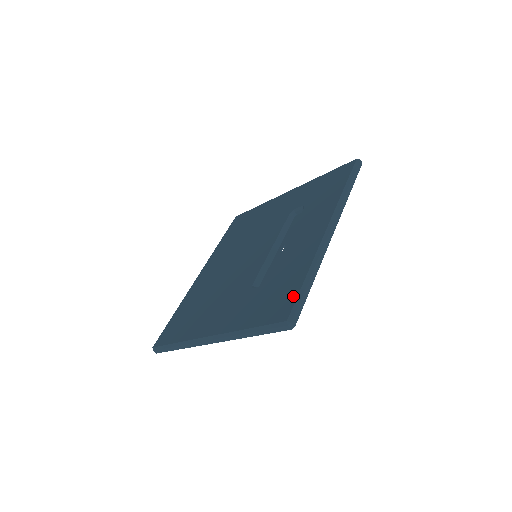
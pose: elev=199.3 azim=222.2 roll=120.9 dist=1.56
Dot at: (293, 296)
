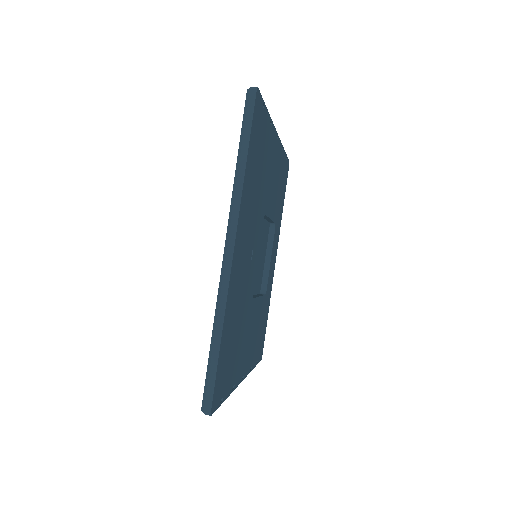
Dot at: occluded
